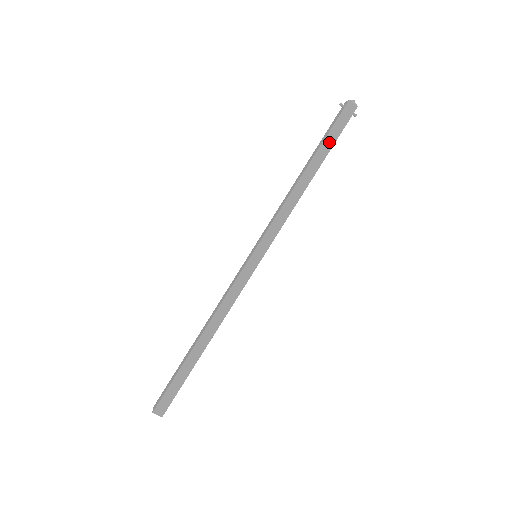
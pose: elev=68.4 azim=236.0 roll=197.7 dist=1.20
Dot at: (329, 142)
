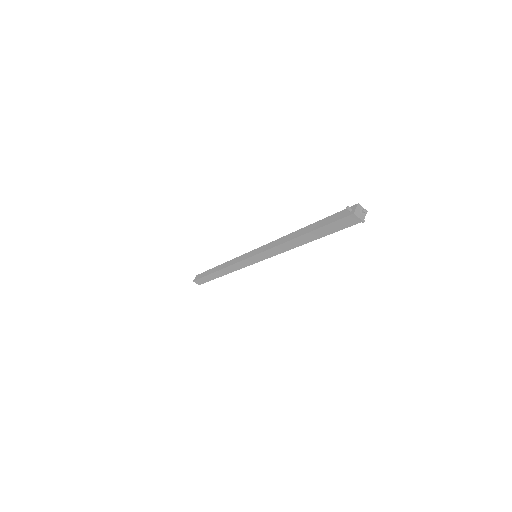
Dot at: (324, 231)
